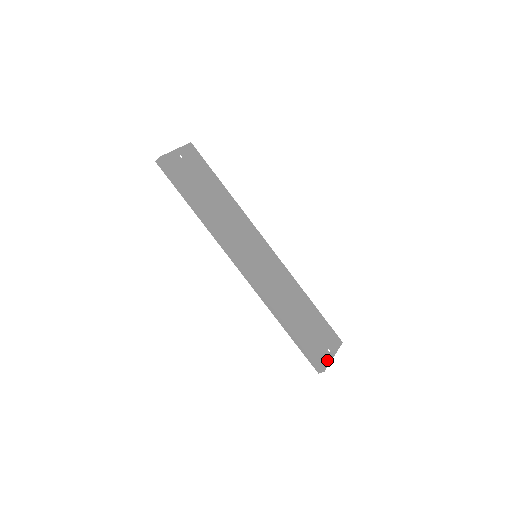
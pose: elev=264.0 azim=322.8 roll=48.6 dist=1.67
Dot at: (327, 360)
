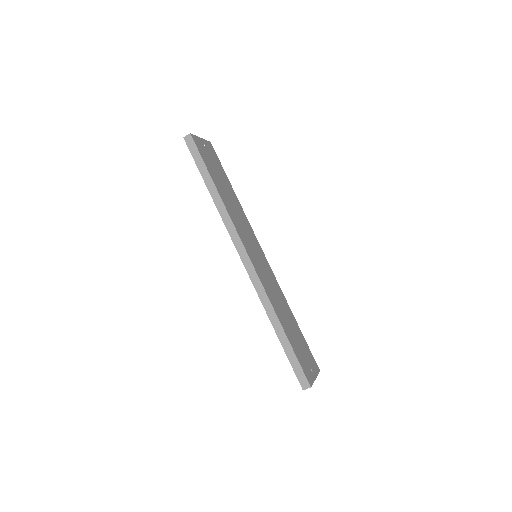
Dot at: (312, 378)
